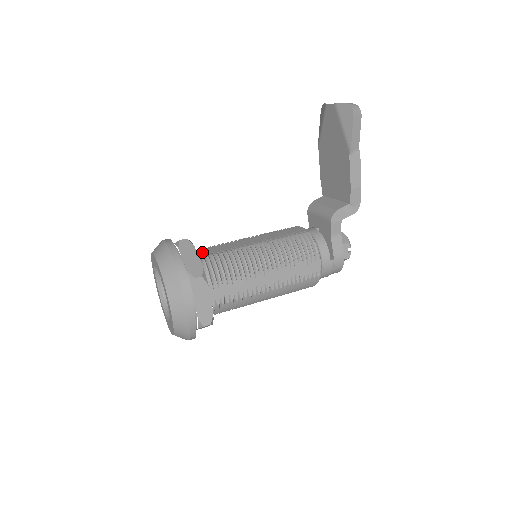
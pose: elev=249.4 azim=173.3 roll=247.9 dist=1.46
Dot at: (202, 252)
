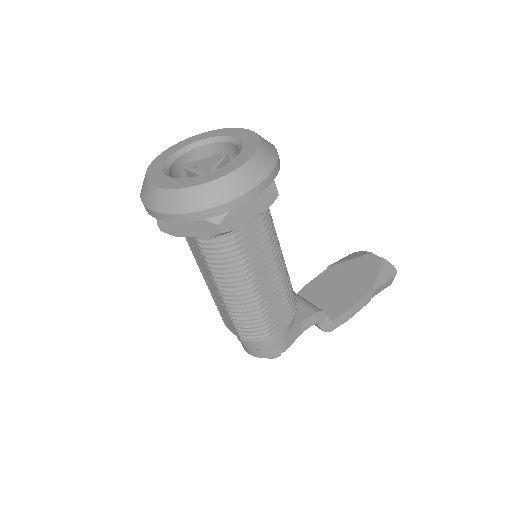
Dot at: occluded
